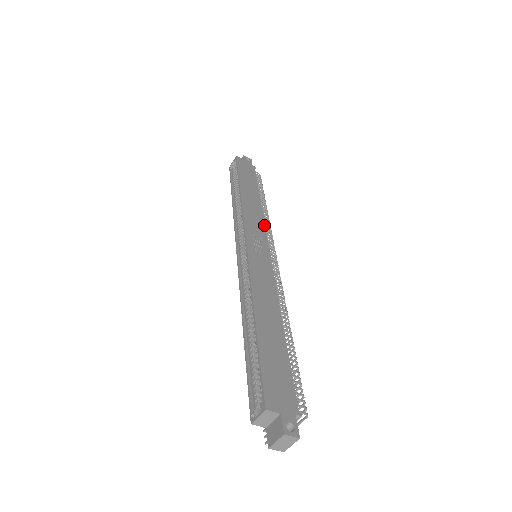
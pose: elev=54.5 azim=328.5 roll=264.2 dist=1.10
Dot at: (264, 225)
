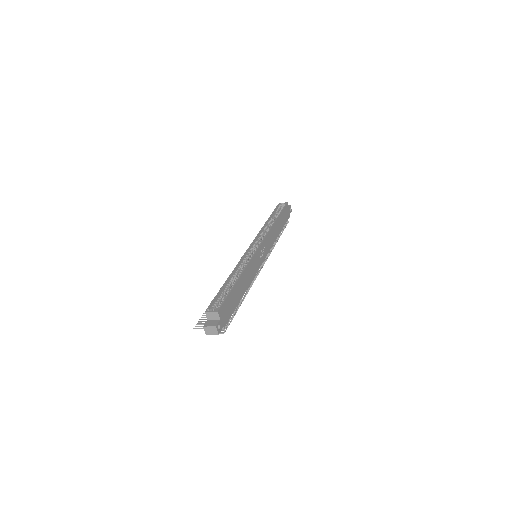
Dot at: (271, 247)
